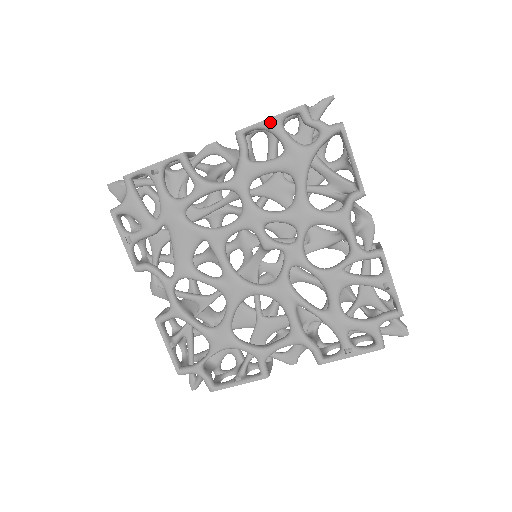
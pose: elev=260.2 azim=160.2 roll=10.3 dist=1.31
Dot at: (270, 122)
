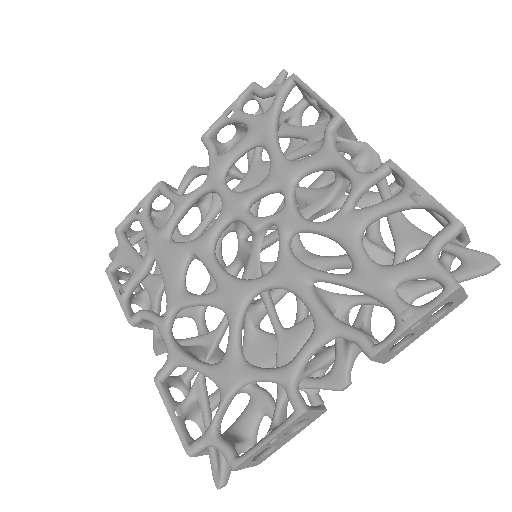
Dot at: (228, 112)
